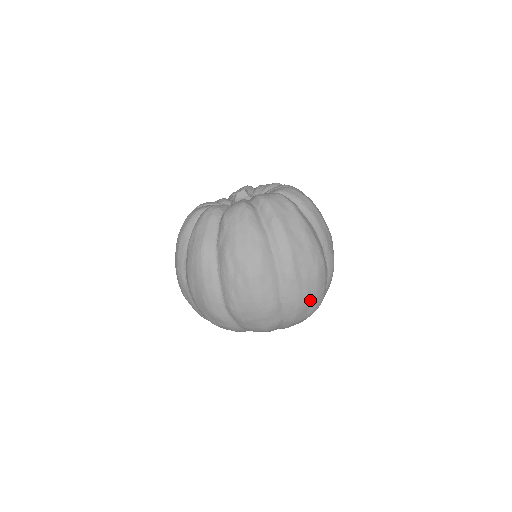
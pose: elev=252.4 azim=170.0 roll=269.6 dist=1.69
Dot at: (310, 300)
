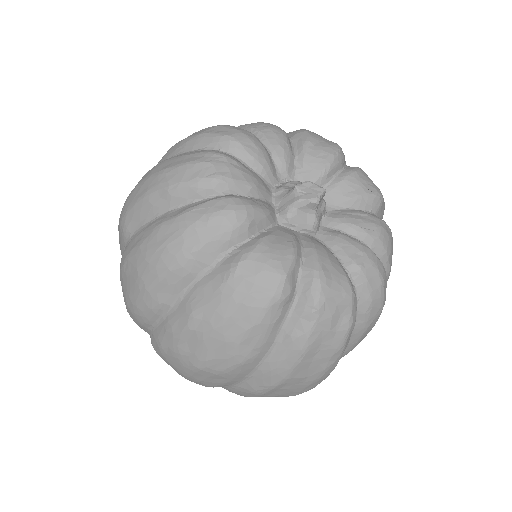
Dot at: occluded
